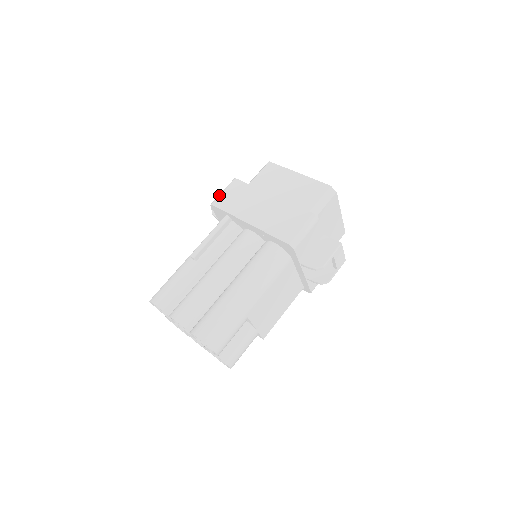
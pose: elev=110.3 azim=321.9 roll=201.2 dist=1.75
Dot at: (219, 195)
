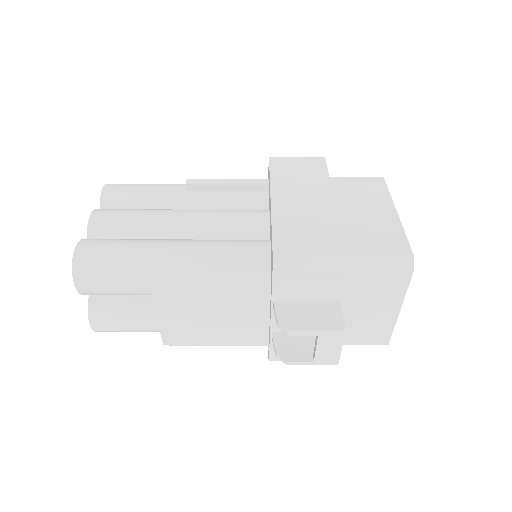
Dot at: occluded
